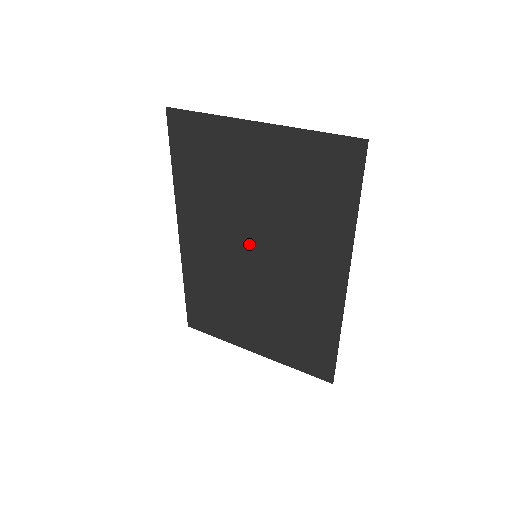
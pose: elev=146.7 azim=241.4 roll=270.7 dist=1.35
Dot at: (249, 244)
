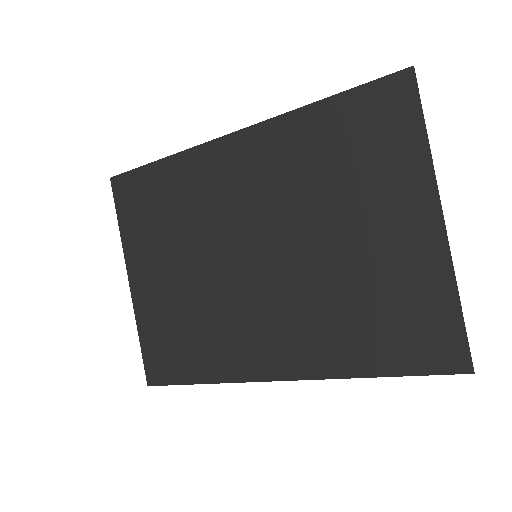
Dot at: (268, 243)
